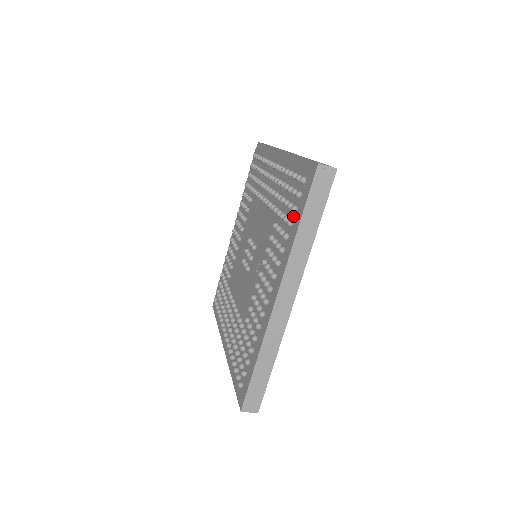
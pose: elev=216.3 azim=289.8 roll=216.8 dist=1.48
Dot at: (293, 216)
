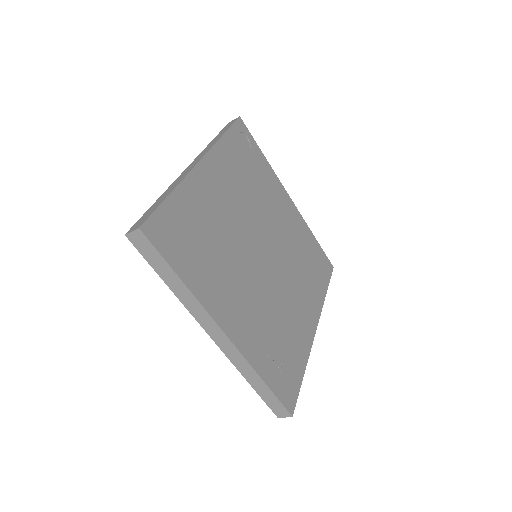
Dot at: occluded
